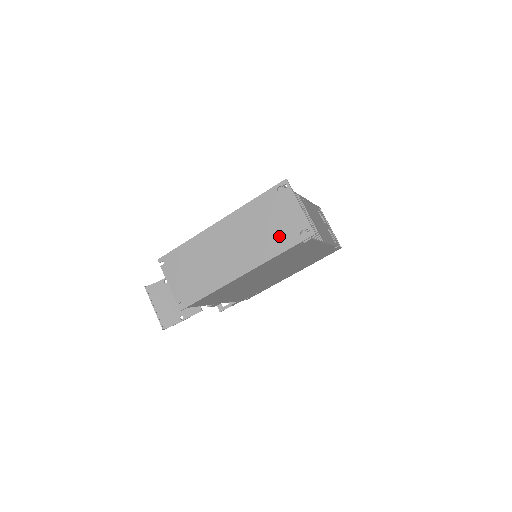
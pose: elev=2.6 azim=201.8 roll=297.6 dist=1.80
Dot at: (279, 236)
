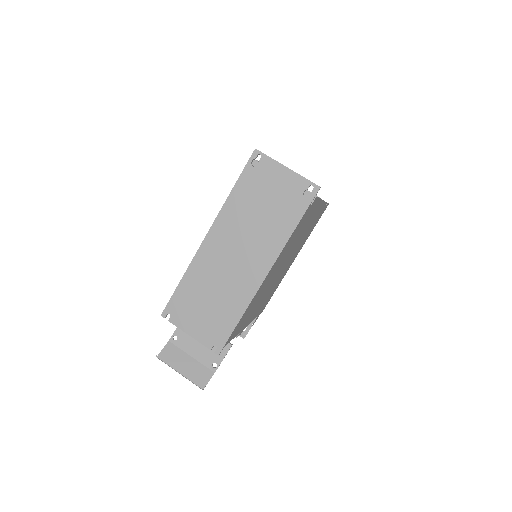
Dot at: (282, 212)
